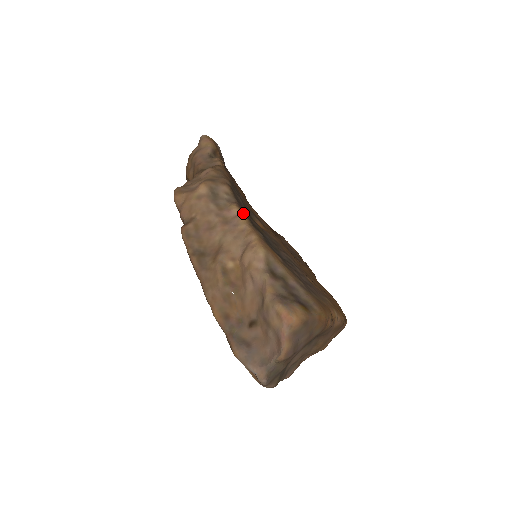
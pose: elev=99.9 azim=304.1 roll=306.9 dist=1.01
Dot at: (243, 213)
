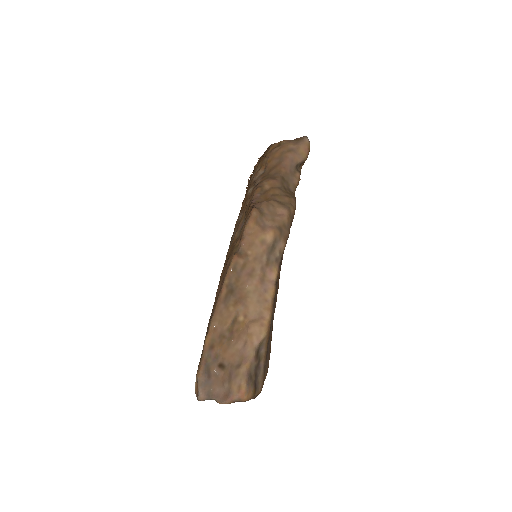
Dot at: occluded
